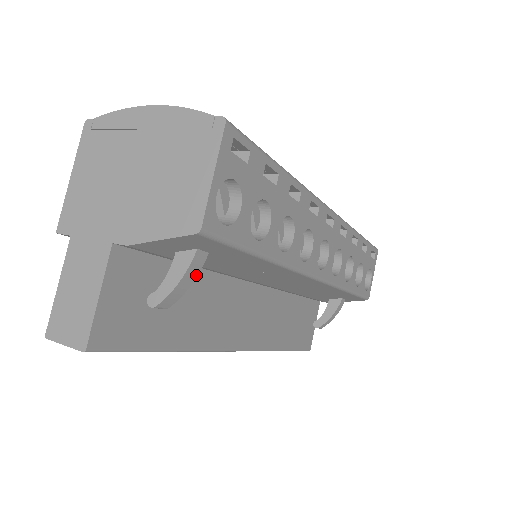
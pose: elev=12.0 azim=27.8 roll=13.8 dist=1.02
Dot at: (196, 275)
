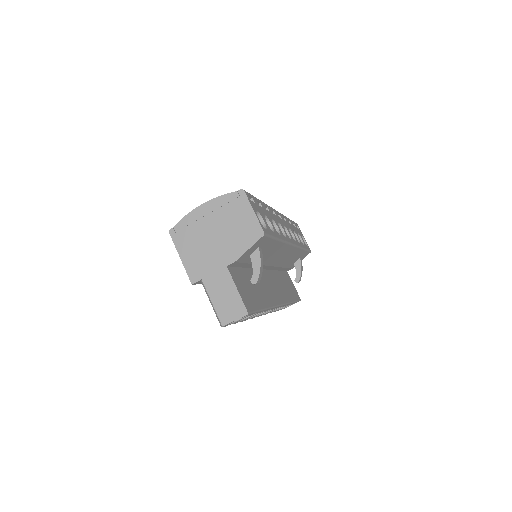
Dot at: occluded
